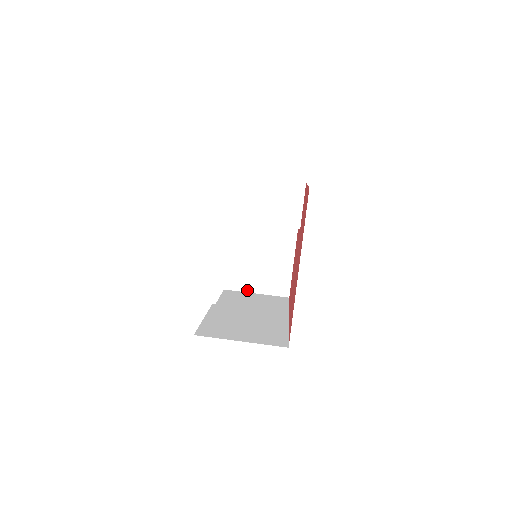
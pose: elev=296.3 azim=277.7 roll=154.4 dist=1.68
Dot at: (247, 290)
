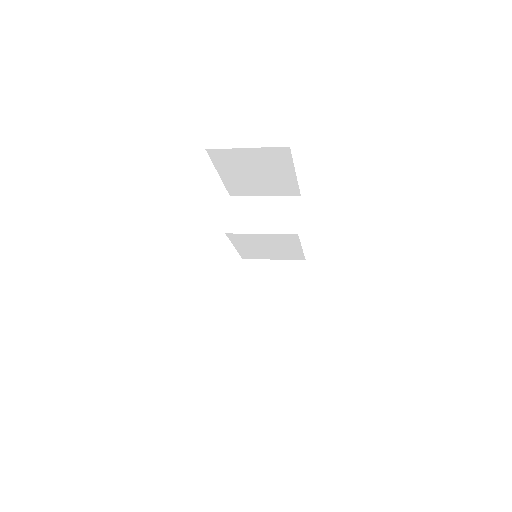
Dot at: (256, 334)
